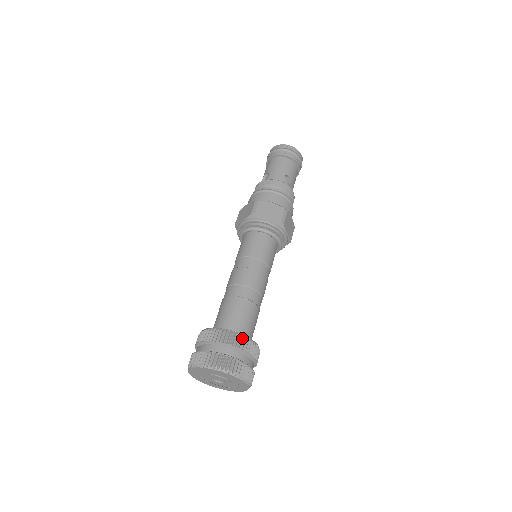
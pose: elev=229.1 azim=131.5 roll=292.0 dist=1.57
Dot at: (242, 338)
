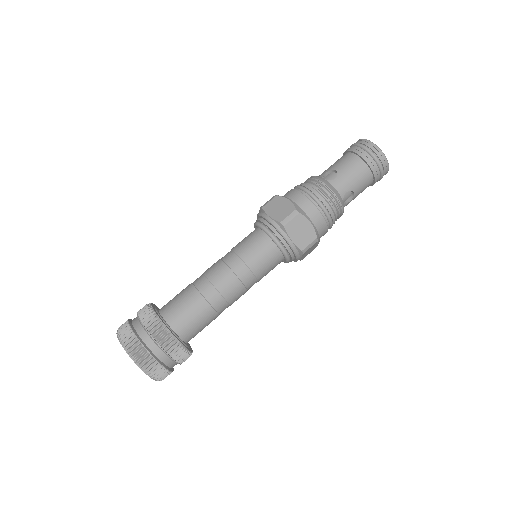
Dot at: (180, 348)
